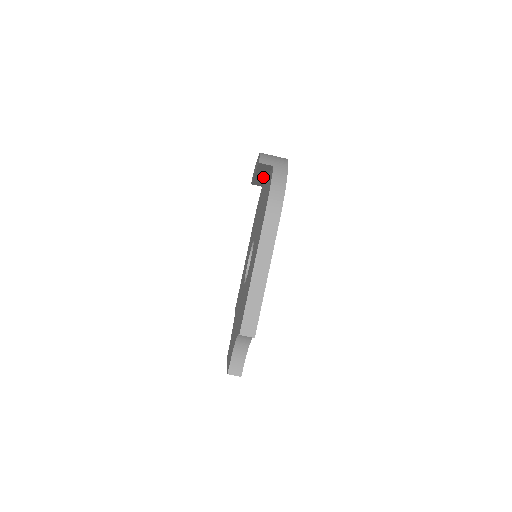
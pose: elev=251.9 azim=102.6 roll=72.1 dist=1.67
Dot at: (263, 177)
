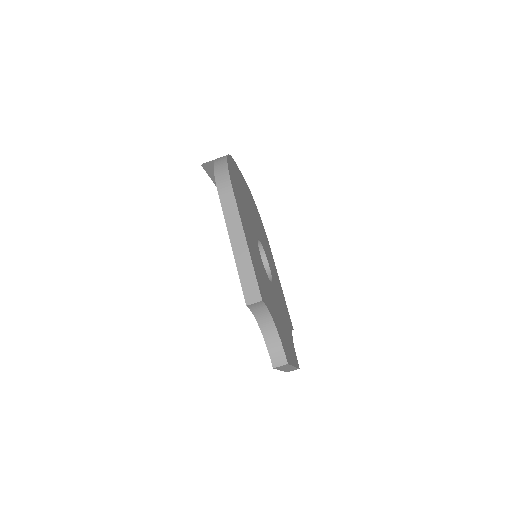
Dot at: occluded
